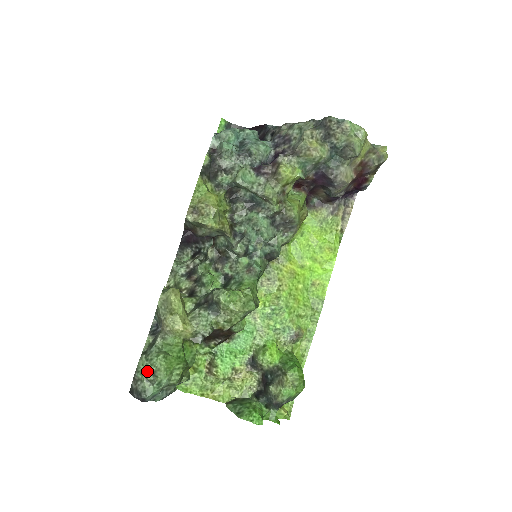
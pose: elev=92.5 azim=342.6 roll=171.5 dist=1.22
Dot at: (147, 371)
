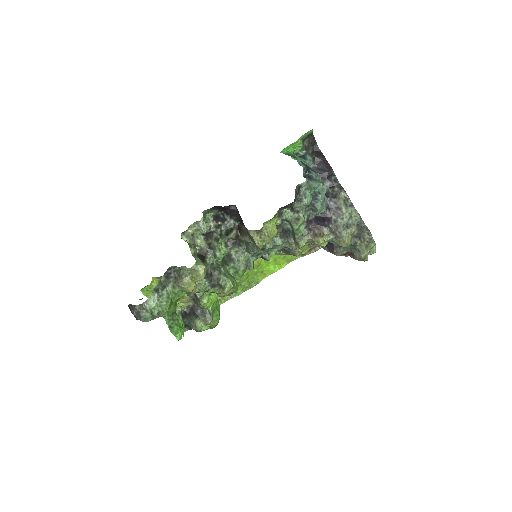
Dot at: (155, 309)
